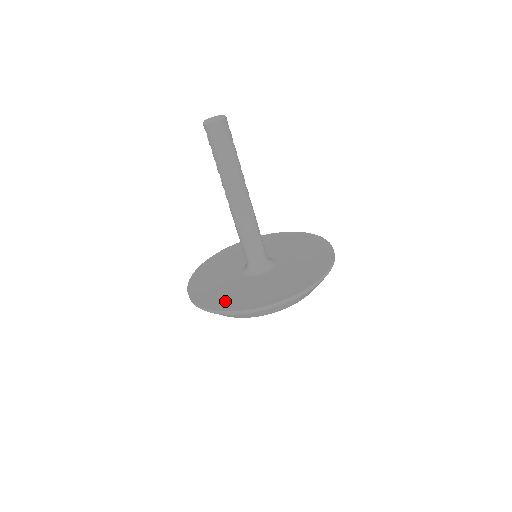
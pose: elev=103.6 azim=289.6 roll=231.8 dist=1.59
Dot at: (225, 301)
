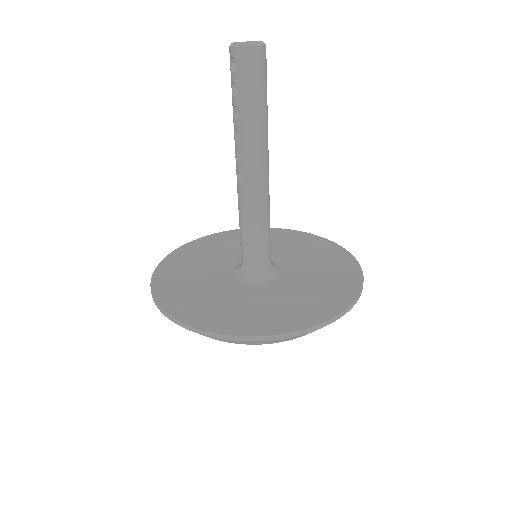
Dot at: (232, 320)
